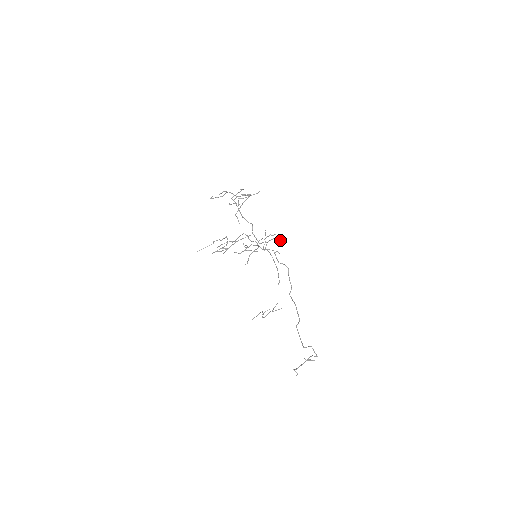
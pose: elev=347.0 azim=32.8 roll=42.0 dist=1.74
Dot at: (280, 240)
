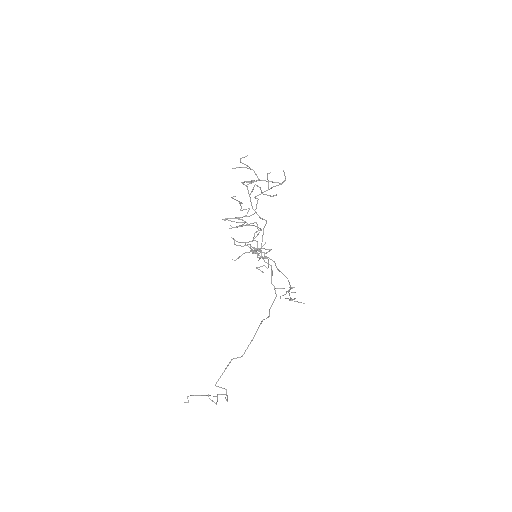
Dot at: (267, 268)
